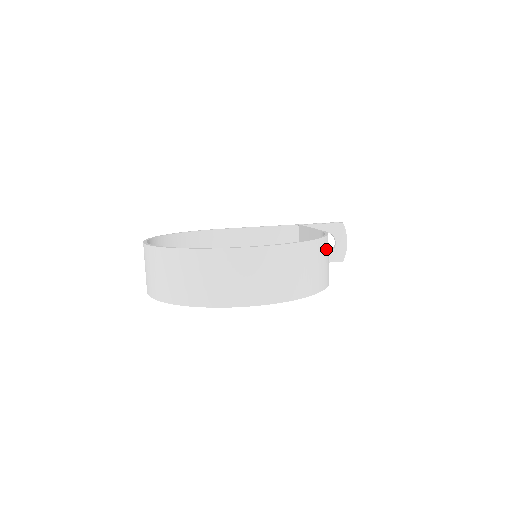
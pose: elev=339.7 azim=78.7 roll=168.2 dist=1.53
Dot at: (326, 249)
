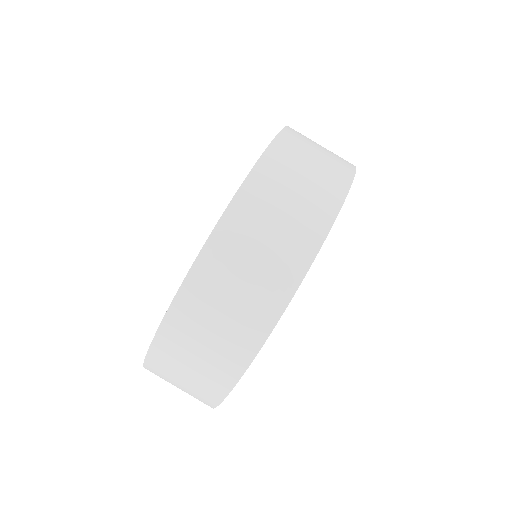
Dot at: occluded
